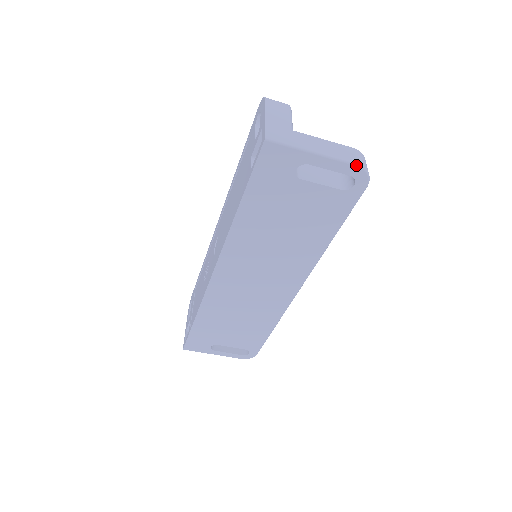
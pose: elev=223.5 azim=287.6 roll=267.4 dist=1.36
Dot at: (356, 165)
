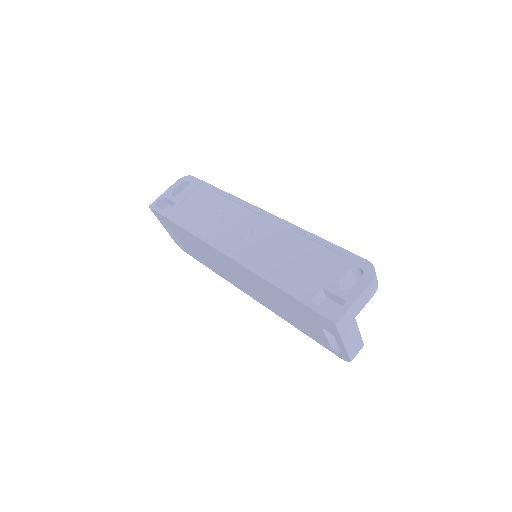
Dot at: (350, 359)
